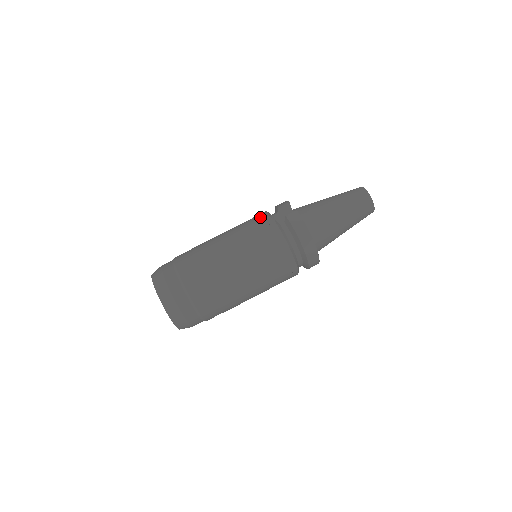
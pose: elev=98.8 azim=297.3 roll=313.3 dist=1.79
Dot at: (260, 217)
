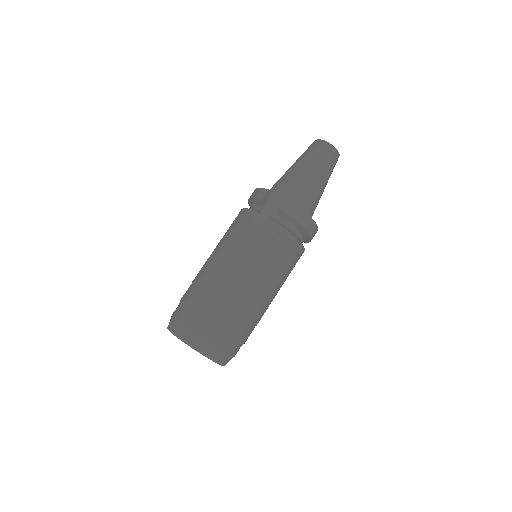
Dot at: (250, 220)
